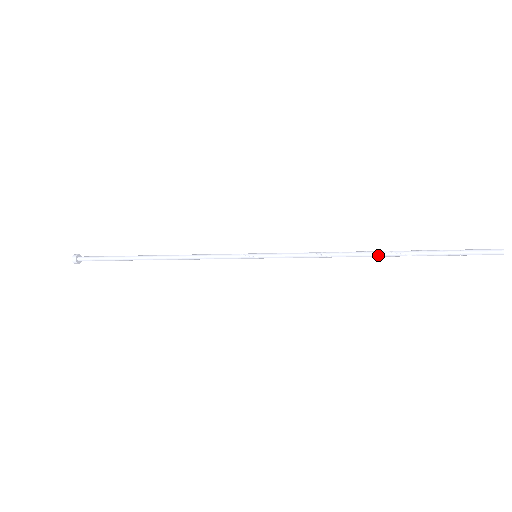
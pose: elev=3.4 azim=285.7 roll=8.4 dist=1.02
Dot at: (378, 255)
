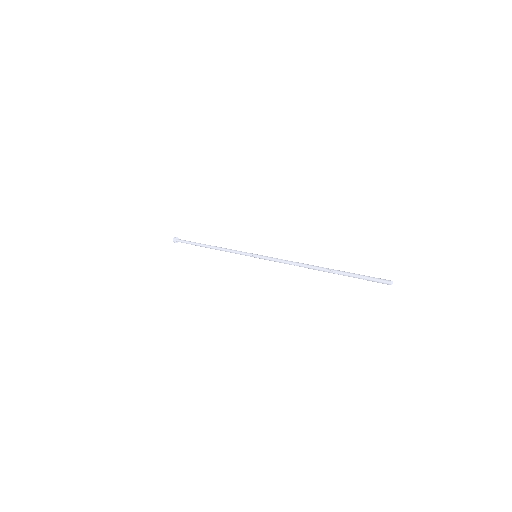
Dot at: (318, 269)
